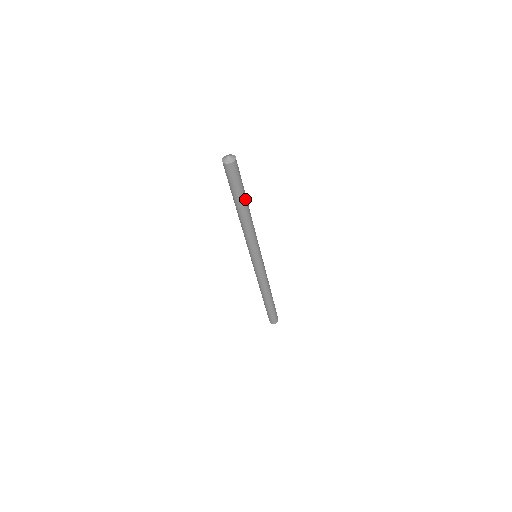
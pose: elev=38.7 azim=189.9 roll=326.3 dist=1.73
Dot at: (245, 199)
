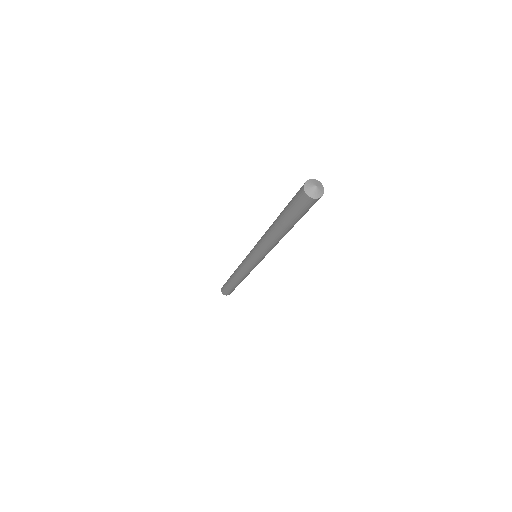
Dot at: occluded
